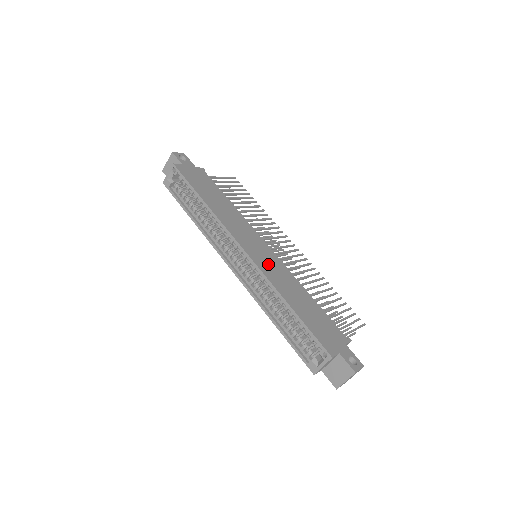
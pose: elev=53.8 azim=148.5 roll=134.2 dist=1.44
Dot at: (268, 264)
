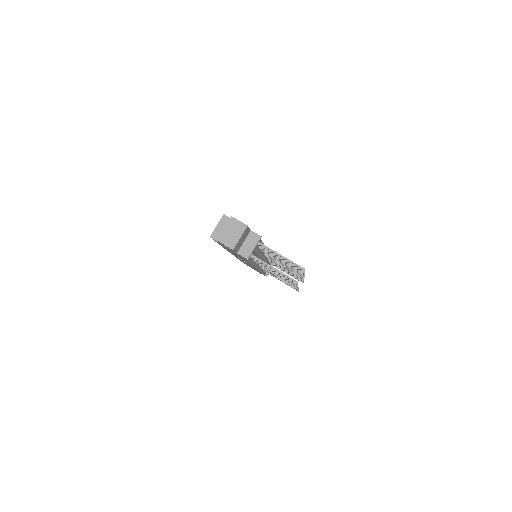
Dot at: occluded
